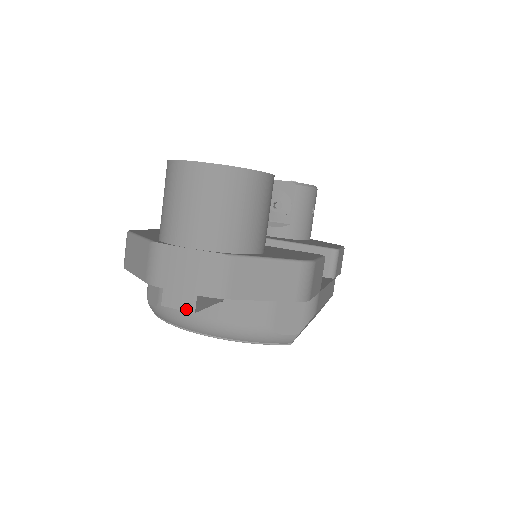
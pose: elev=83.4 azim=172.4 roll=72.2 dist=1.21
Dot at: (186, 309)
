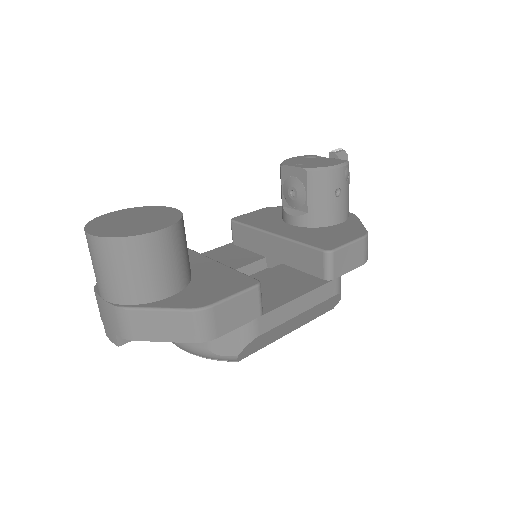
Dot at: (114, 343)
